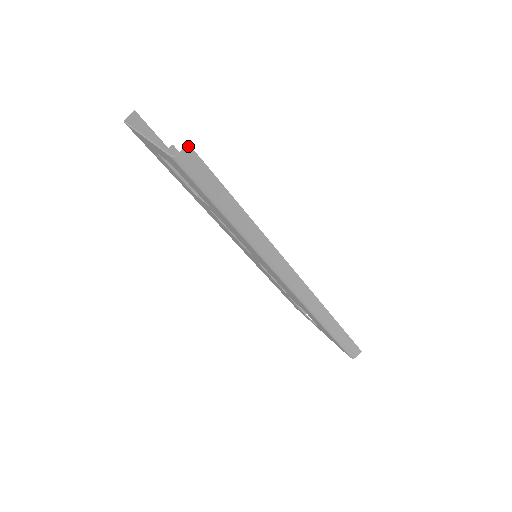
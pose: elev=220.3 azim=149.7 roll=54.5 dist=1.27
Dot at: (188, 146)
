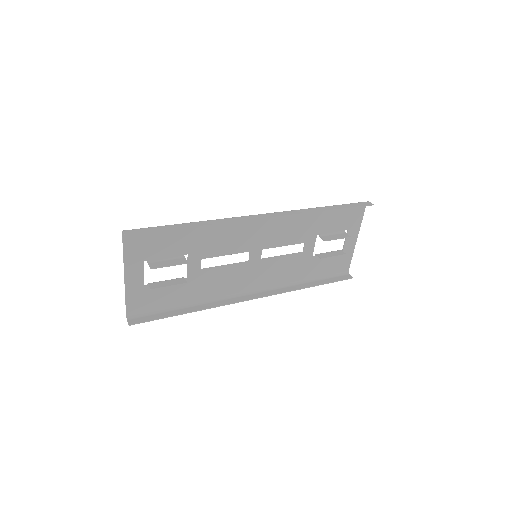
Dot at: (129, 325)
